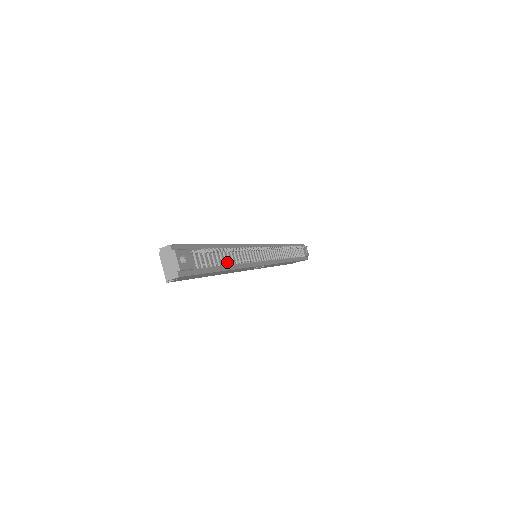
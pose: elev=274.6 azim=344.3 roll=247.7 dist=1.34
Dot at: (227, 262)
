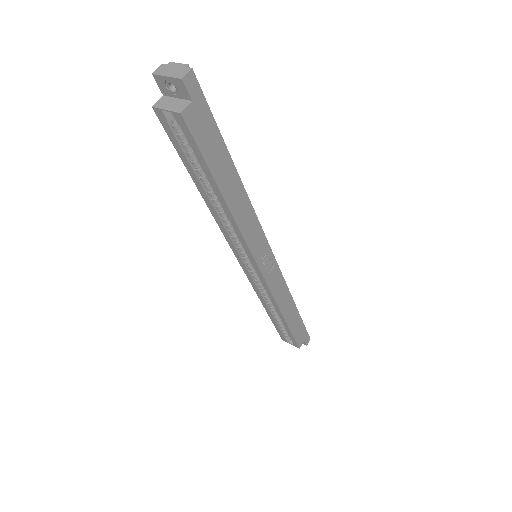
Dot at: occluded
